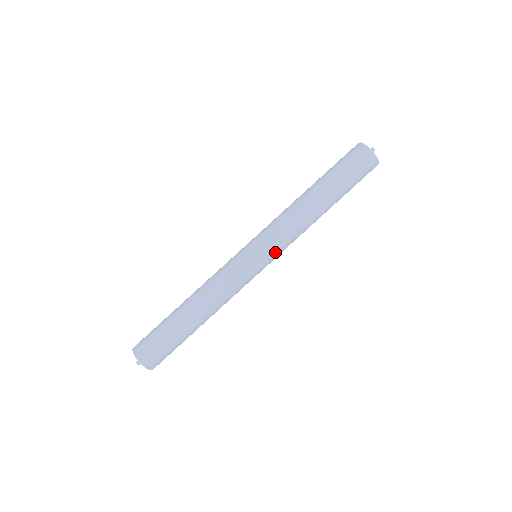
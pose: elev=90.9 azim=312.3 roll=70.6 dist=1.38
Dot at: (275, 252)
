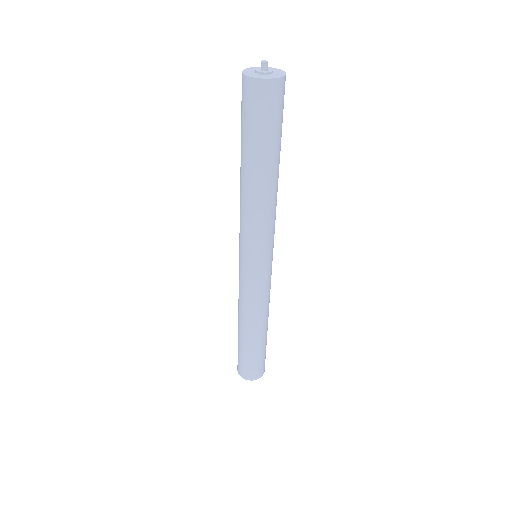
Dot at: occluded
